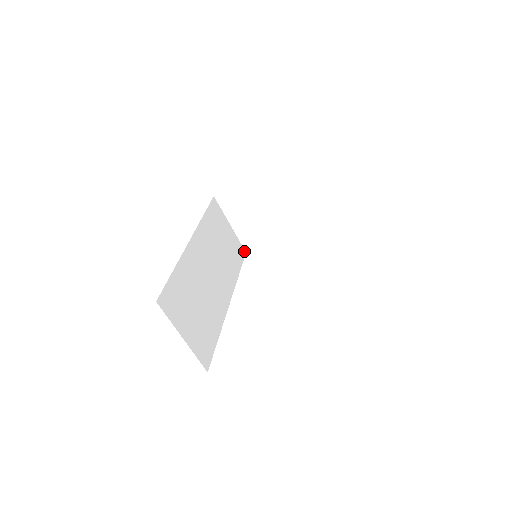
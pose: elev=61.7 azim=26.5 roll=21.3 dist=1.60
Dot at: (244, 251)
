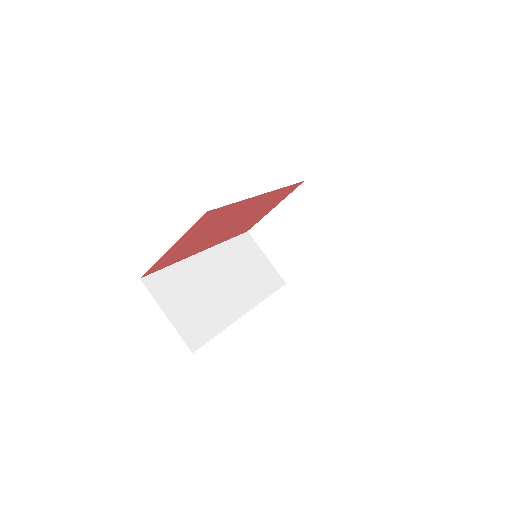
Dot at: (283, 282)
